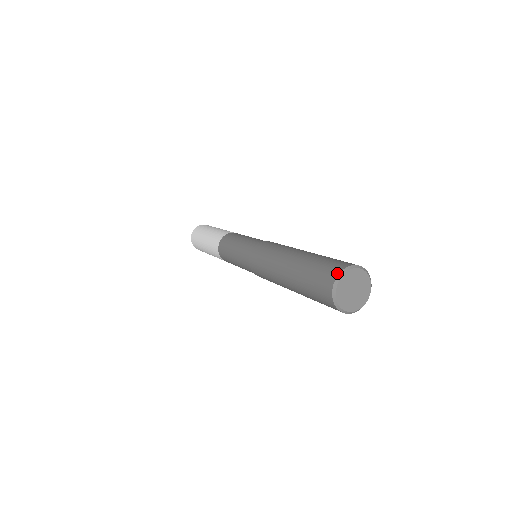
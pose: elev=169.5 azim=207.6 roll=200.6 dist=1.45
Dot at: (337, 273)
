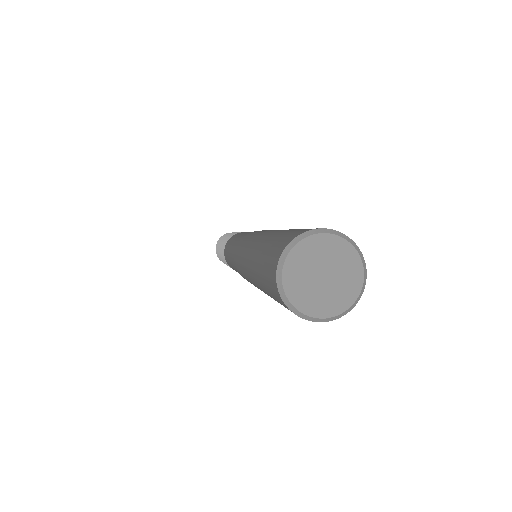
Dot at: (274, 270)
